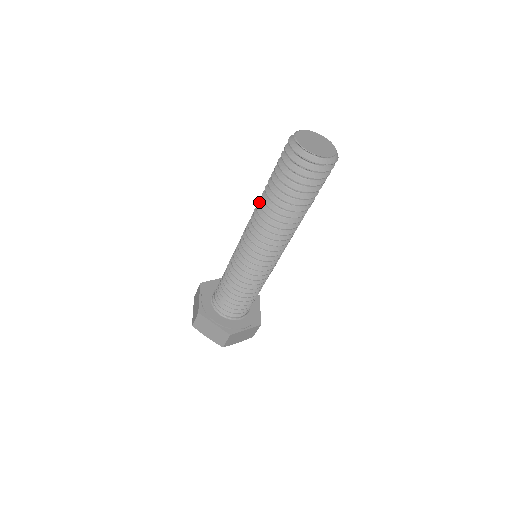
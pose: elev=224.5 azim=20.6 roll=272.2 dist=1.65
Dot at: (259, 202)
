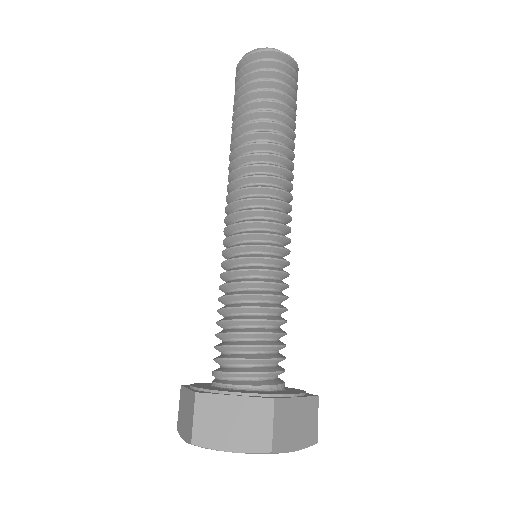
Dot at: occluded
